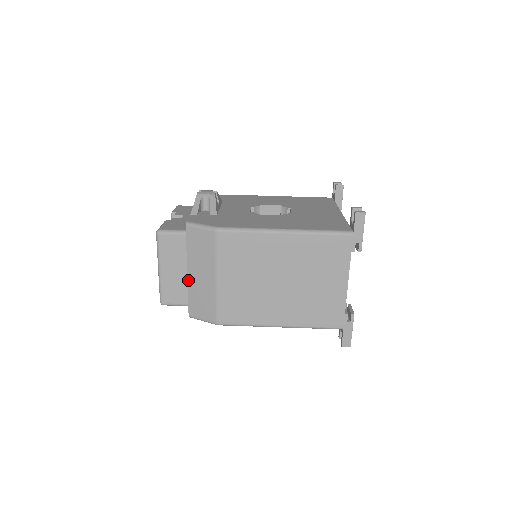
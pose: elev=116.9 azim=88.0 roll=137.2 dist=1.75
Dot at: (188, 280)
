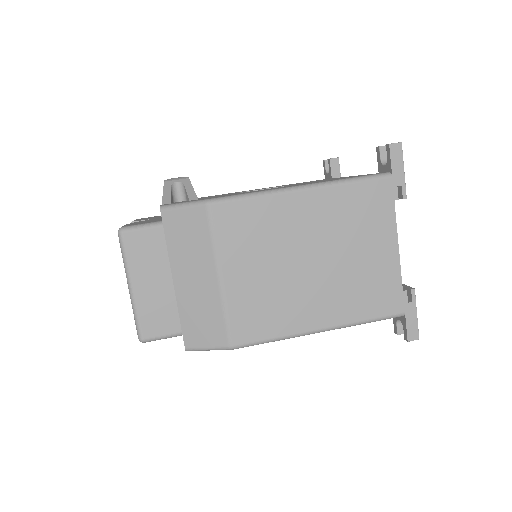
Dot at: (176, 293)
